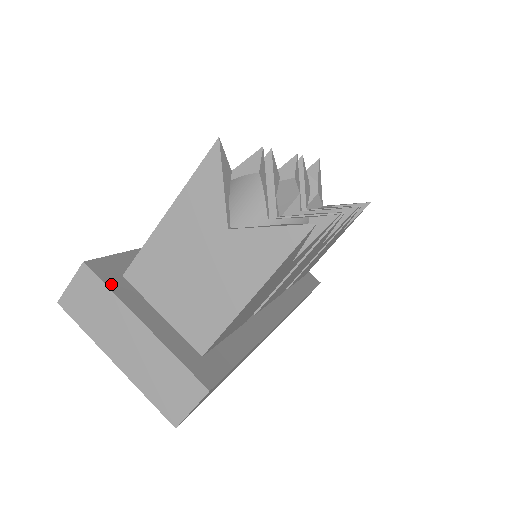
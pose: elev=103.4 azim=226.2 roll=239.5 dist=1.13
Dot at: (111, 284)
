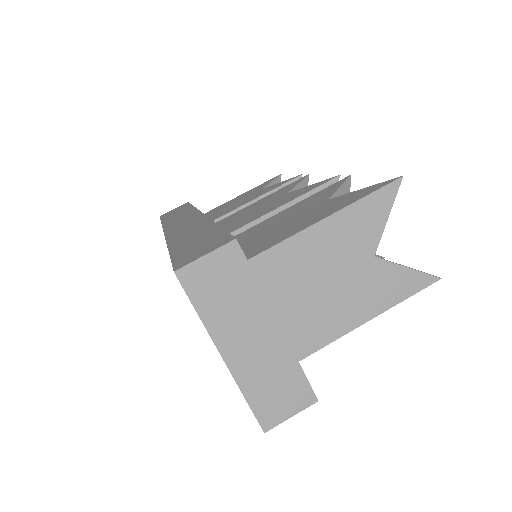
Dot at: (252, 272)
